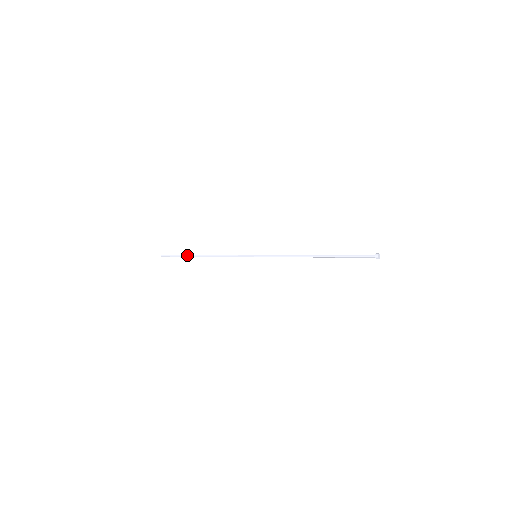
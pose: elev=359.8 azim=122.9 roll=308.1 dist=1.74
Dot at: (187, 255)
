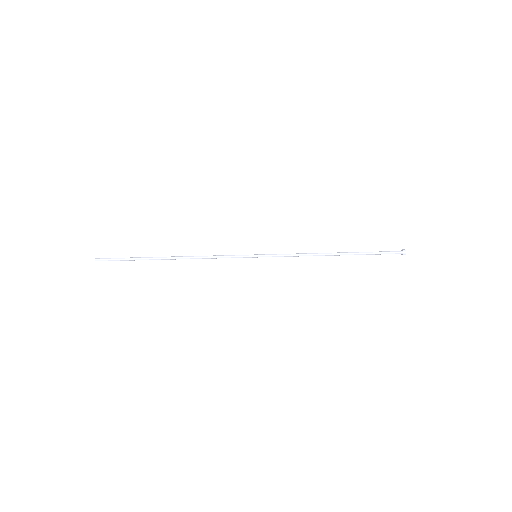
Dot at: (145, 258)
